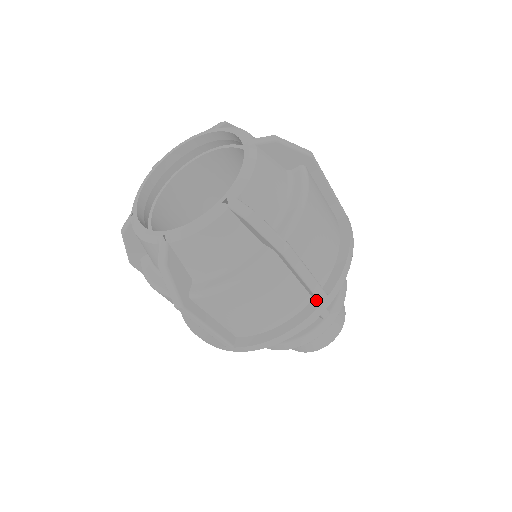
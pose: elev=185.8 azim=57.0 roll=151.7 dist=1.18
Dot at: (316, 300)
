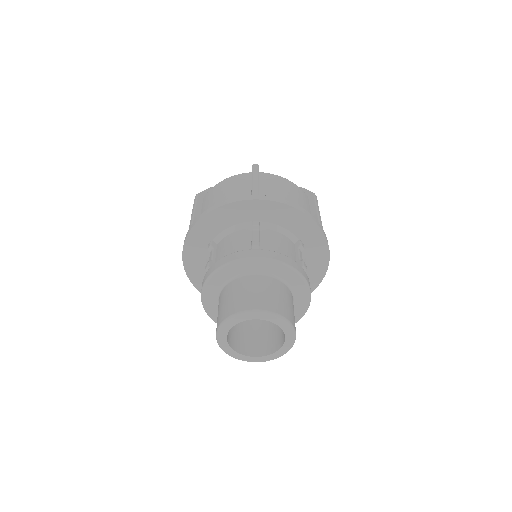
Dot at: occluded
